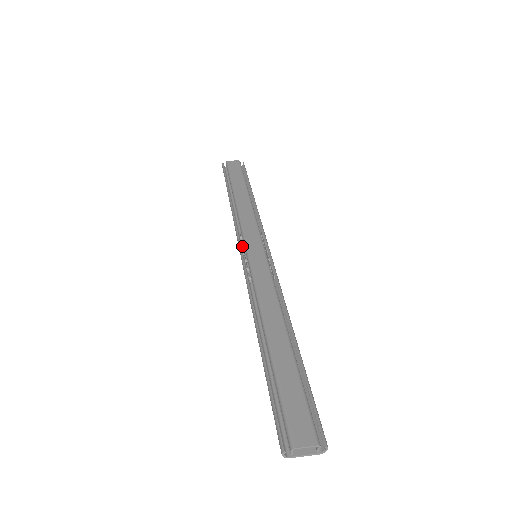
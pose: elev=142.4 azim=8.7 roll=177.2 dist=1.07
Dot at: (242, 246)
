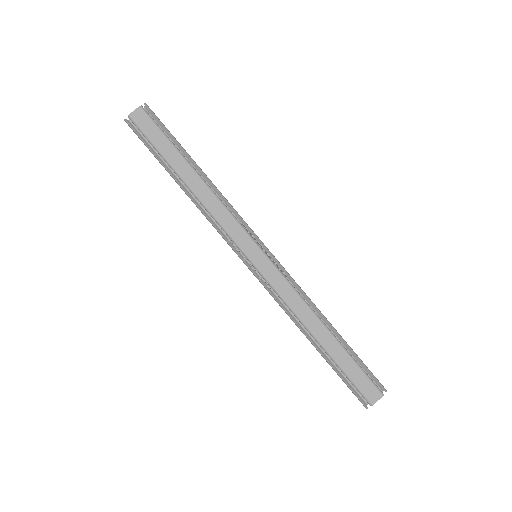
Dot at: (238, 251)
